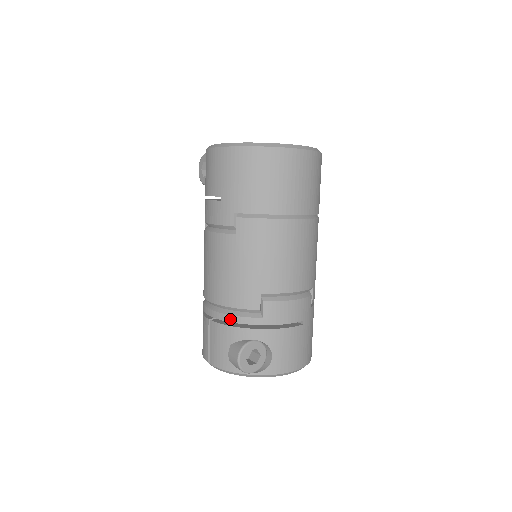
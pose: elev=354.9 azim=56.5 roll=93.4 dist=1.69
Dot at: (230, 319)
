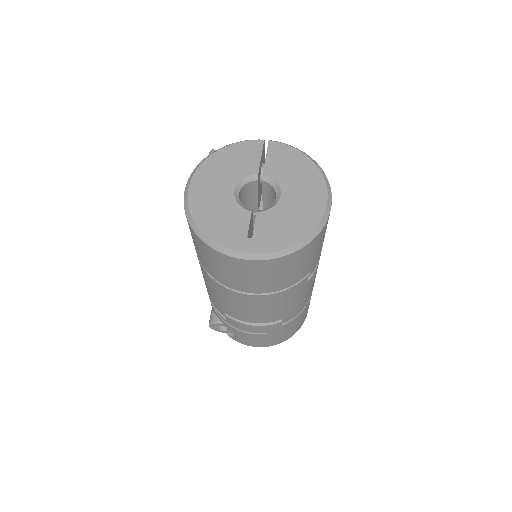
Dot at: occluded
